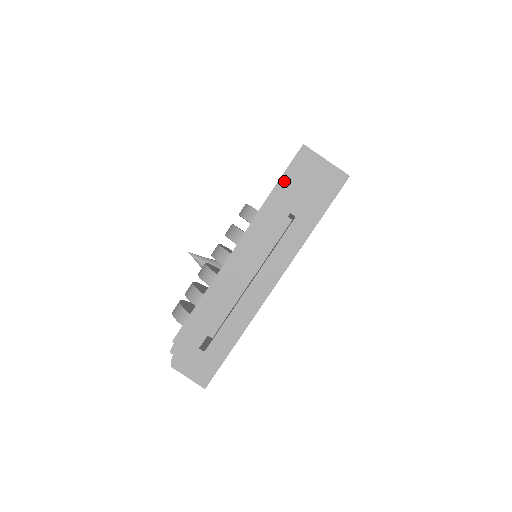
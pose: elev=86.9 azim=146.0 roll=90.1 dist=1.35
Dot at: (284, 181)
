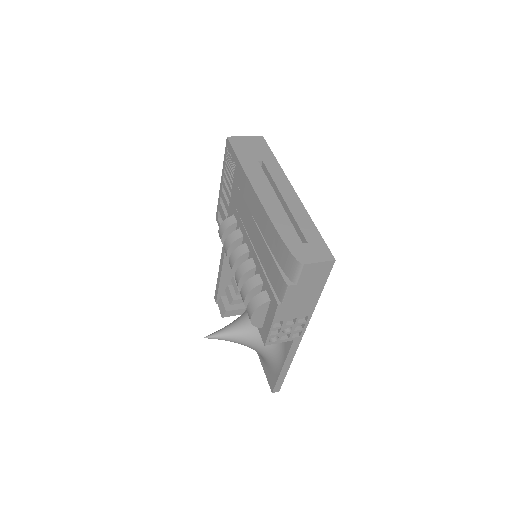
Dot at: (238, 152)
